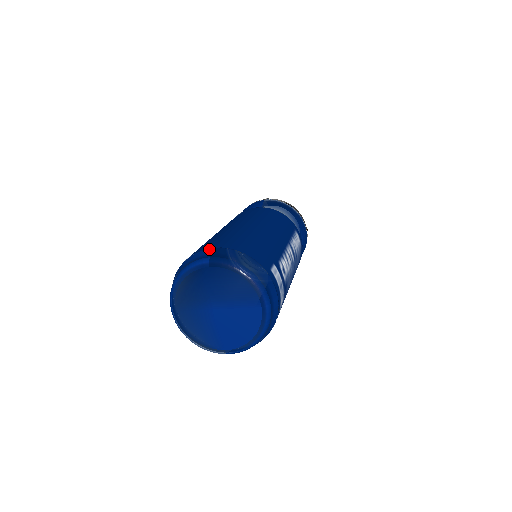
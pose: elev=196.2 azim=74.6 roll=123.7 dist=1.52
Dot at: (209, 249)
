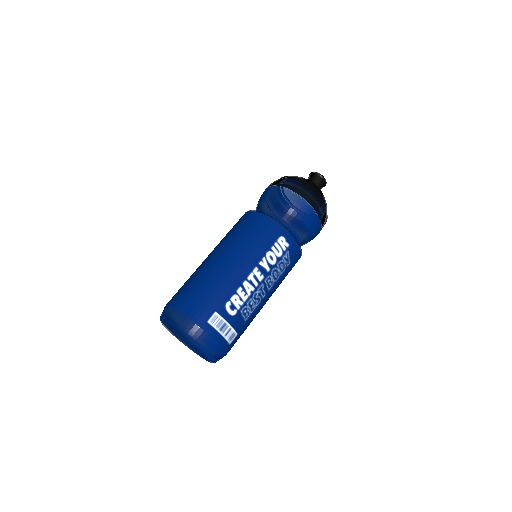
Dot at: (168, 307)
